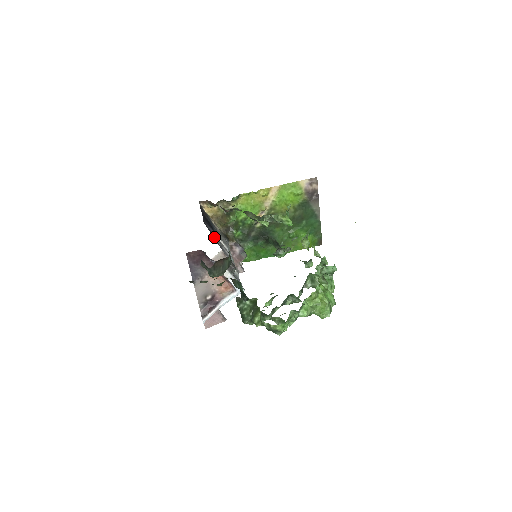
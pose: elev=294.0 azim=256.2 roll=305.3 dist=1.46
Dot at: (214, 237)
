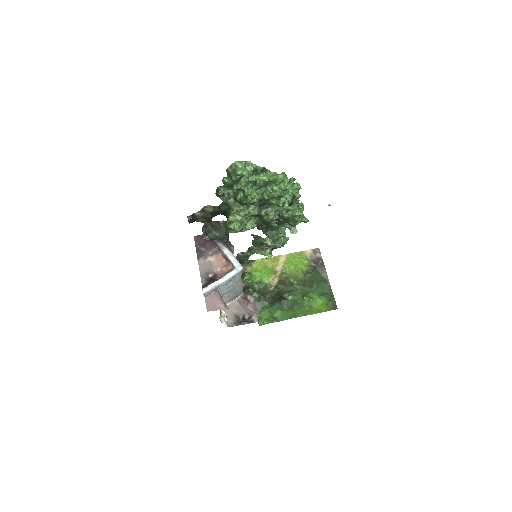
Dot at: occluded
